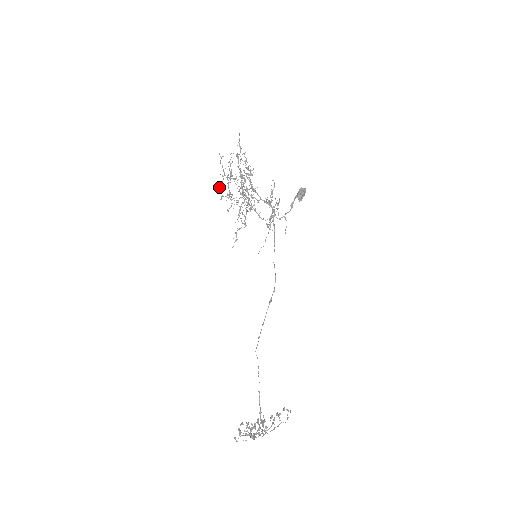
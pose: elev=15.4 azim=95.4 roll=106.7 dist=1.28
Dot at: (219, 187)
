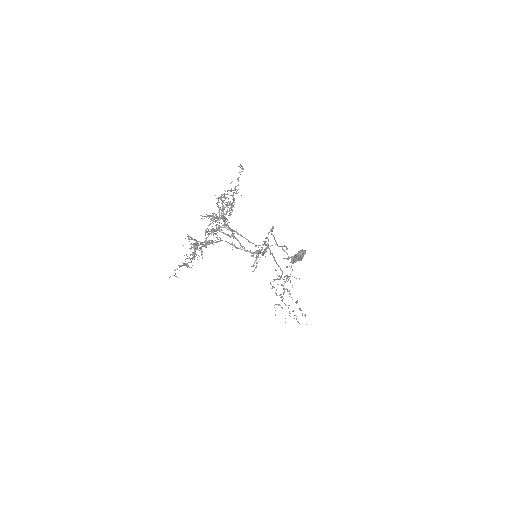
Dot at: (186, 265)
